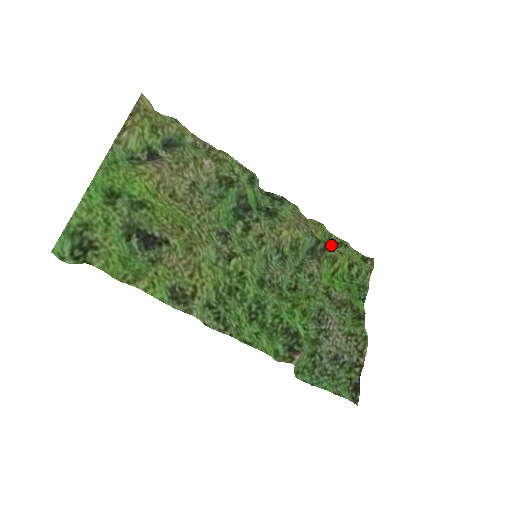
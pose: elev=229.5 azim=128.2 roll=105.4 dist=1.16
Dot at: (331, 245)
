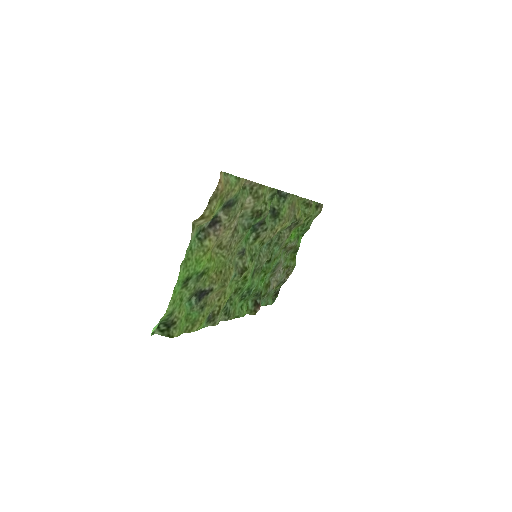
Dot at: occluded
